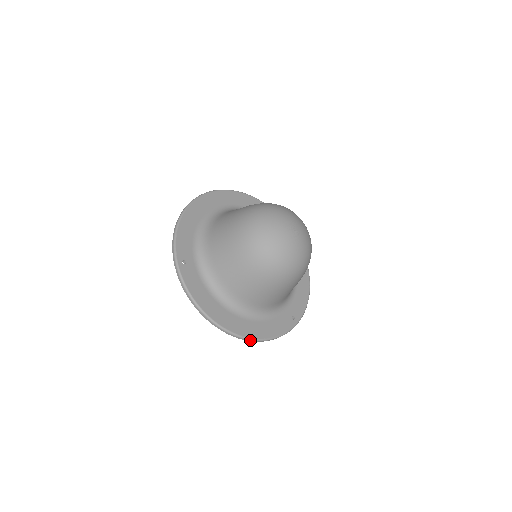
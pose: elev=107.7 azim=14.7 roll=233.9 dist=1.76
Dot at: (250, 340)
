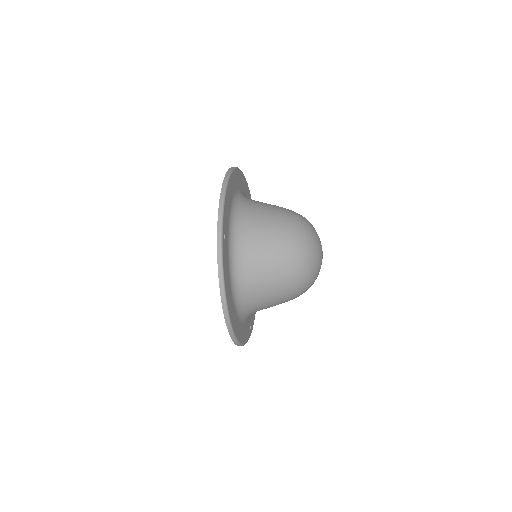
Dot at: (236, 342)
